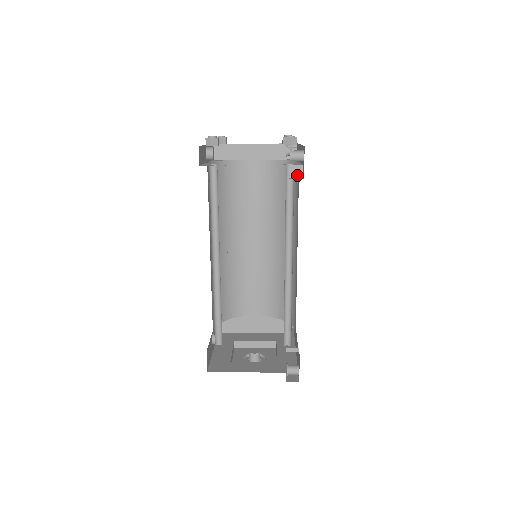
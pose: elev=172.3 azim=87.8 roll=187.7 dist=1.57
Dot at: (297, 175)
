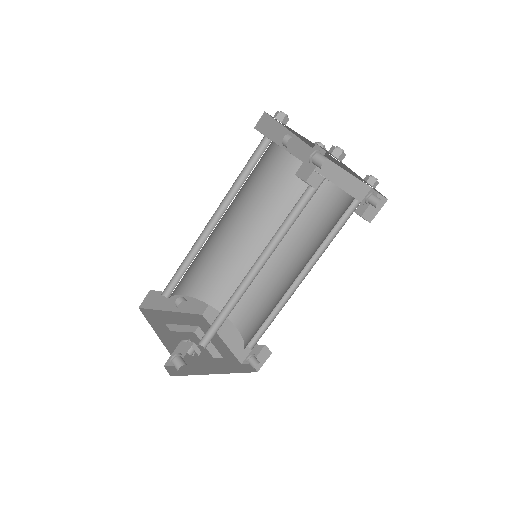
Dot at: (314, 184)
